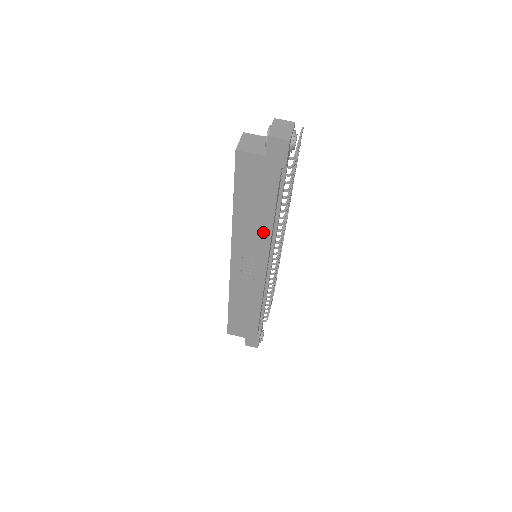
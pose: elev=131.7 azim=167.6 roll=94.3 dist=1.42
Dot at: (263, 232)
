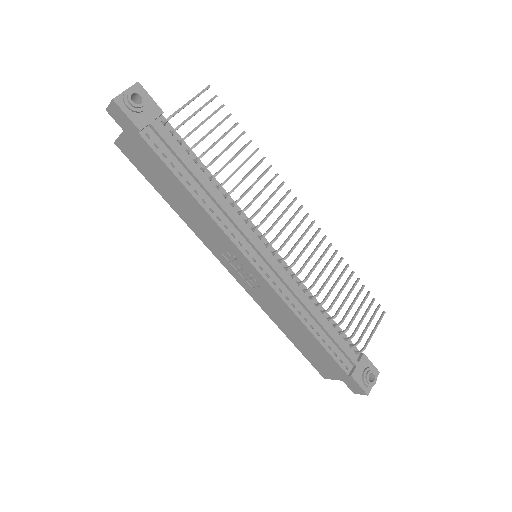
Dot at: (204, 217)
